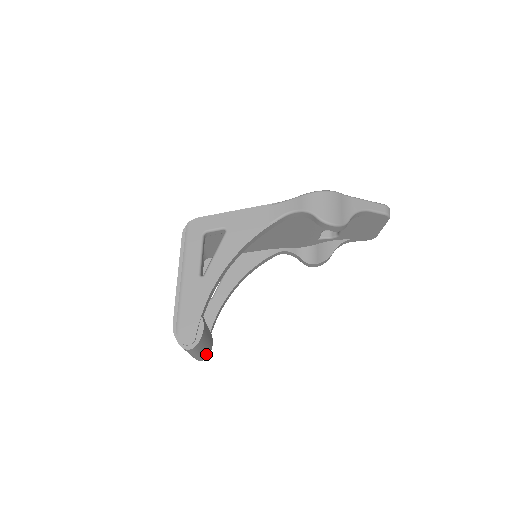
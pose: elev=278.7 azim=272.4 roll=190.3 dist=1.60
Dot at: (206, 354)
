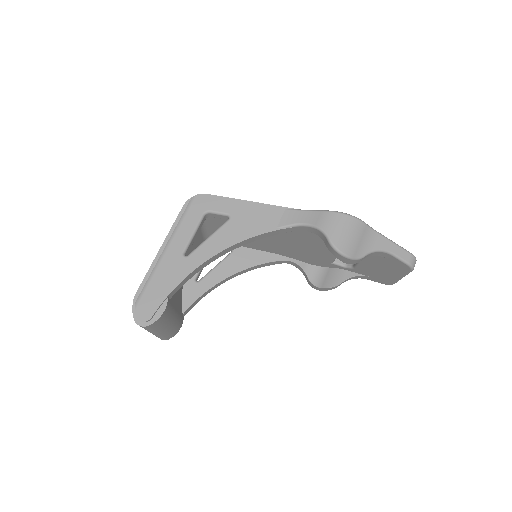
Dot at: (168, 336)
